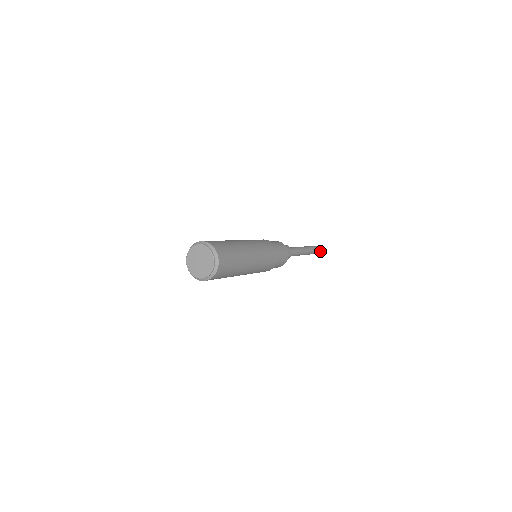
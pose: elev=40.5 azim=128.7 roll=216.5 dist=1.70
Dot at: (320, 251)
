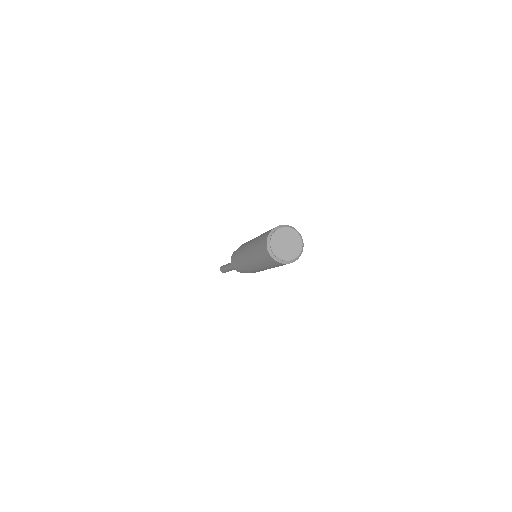
Dot at: occluded
